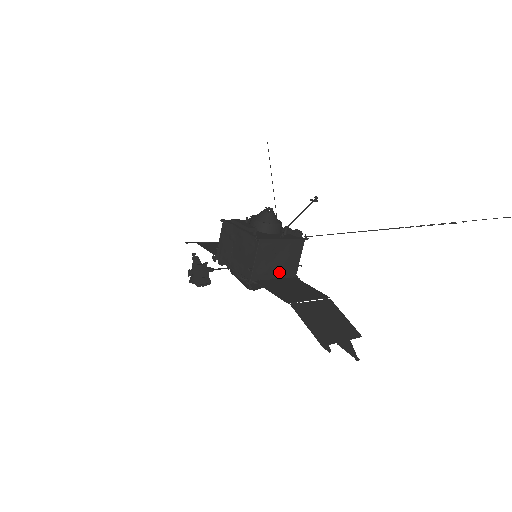
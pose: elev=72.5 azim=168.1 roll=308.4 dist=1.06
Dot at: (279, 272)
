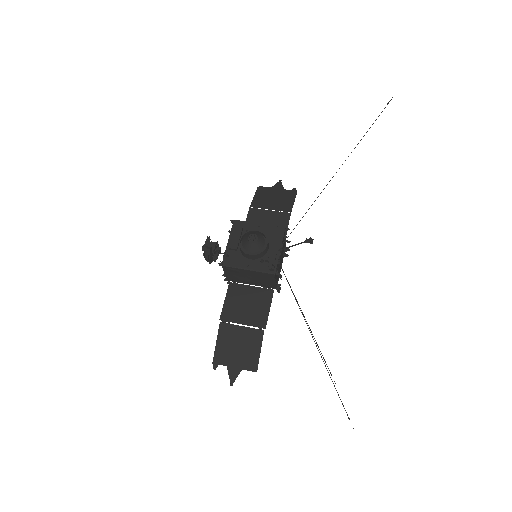
Dot at: (255, 283)
